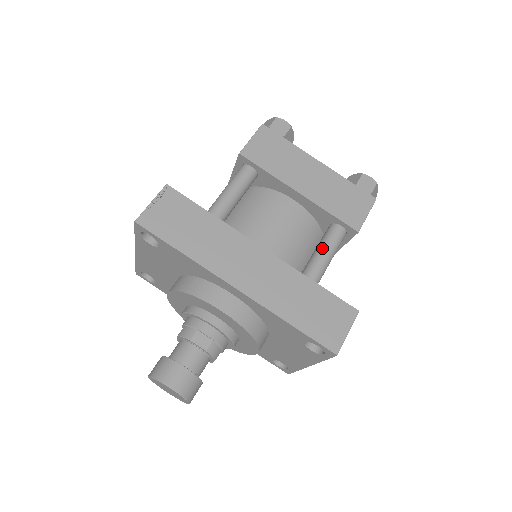
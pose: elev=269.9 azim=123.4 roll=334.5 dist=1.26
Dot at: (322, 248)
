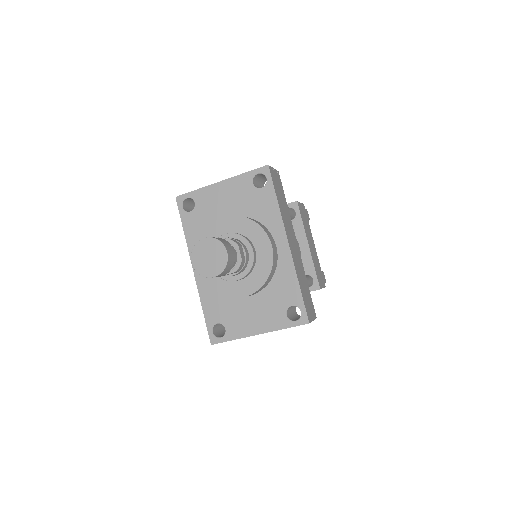
Dot at: occluded
